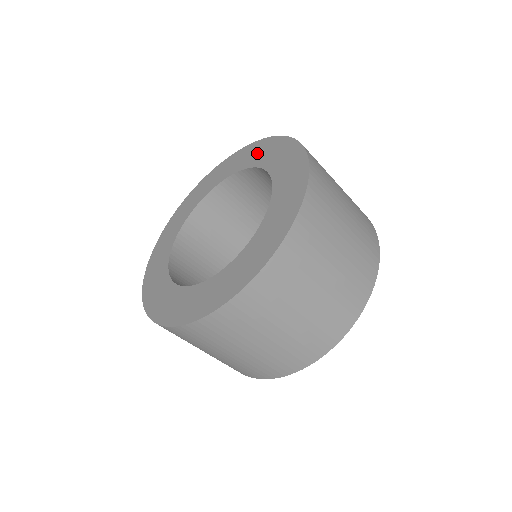
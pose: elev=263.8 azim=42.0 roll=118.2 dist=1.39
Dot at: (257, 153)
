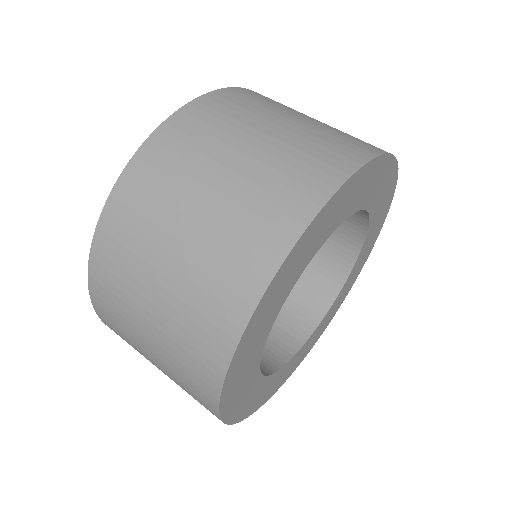
Dot at: occluded
